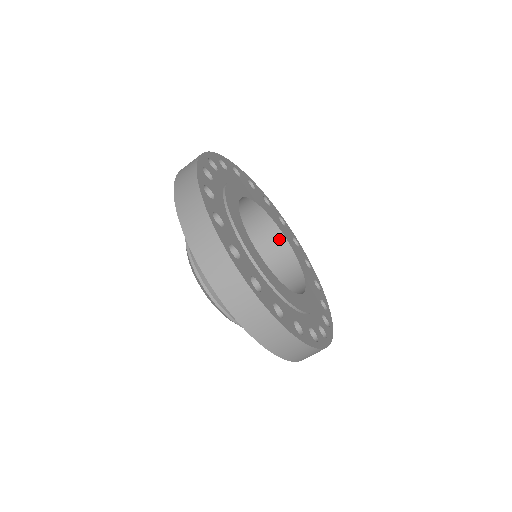
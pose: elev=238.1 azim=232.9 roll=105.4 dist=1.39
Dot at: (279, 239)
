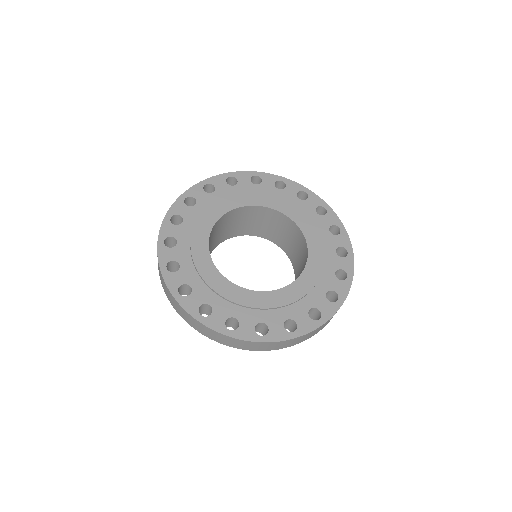
Dot at: (299, 233)
